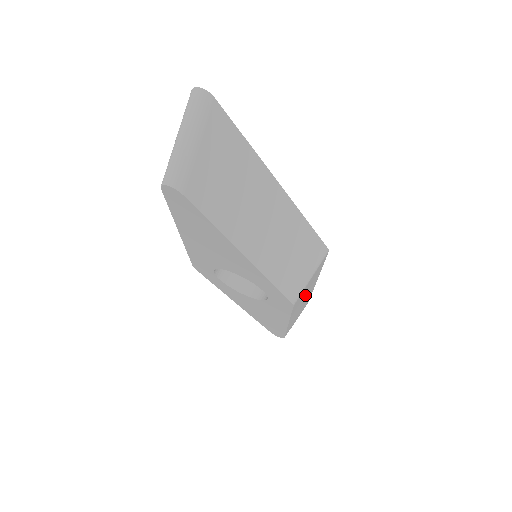
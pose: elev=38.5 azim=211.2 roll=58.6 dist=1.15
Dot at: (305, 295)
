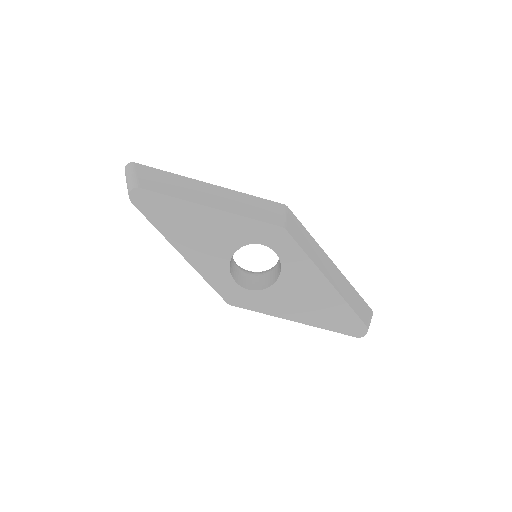
Dot at: (317, 255)
